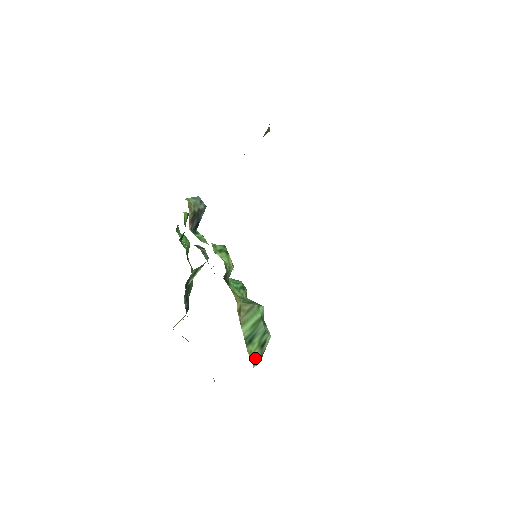
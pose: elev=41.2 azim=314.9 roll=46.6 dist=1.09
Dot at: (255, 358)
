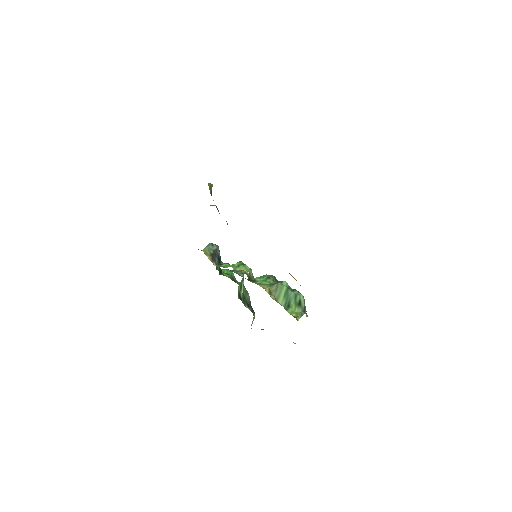
Dot at: (297, 314)
